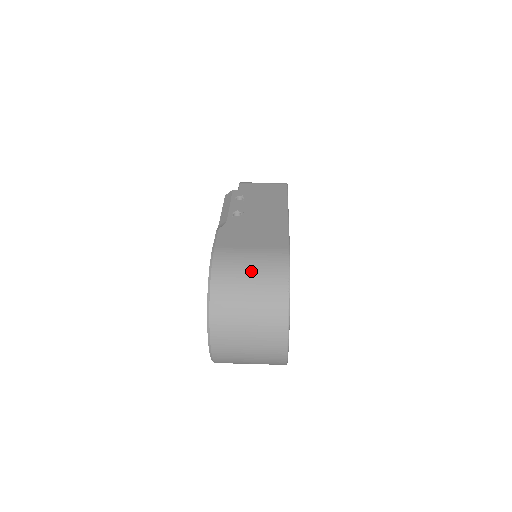
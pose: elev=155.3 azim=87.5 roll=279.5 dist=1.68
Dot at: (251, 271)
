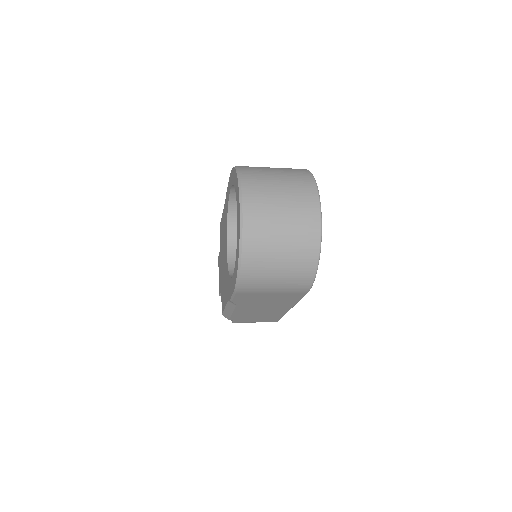
Dot at: occluded
